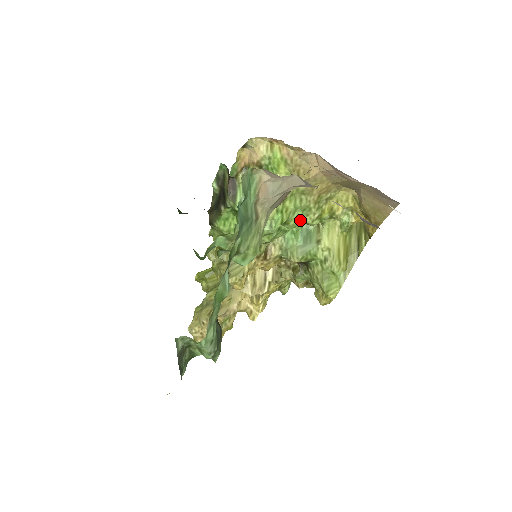
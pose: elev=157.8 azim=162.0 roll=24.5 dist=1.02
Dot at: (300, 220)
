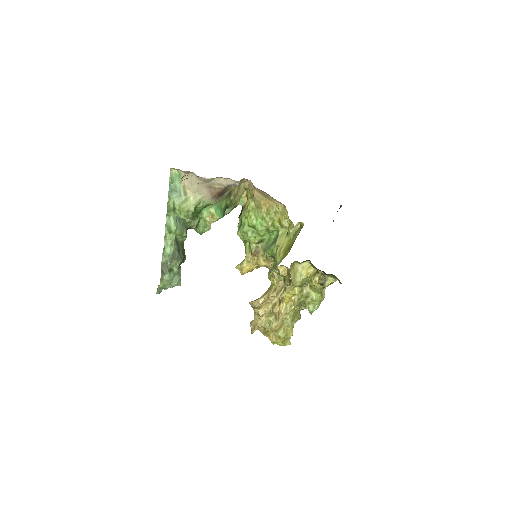
Dot at: (264, 227)
